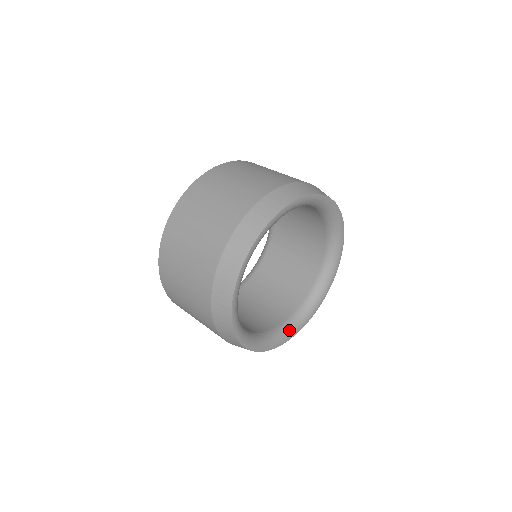
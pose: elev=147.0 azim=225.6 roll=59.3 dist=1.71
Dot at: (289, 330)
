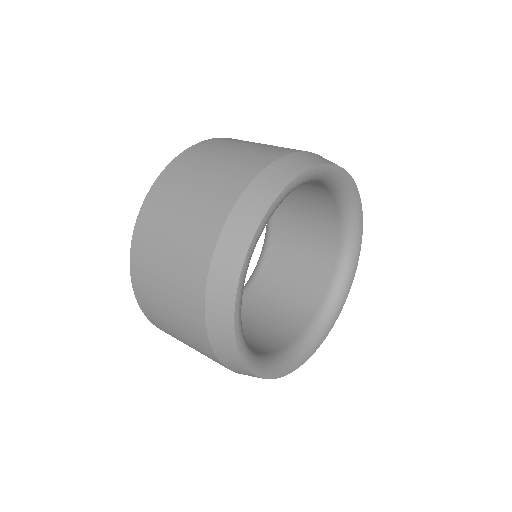
Dot at: (339, 295)
